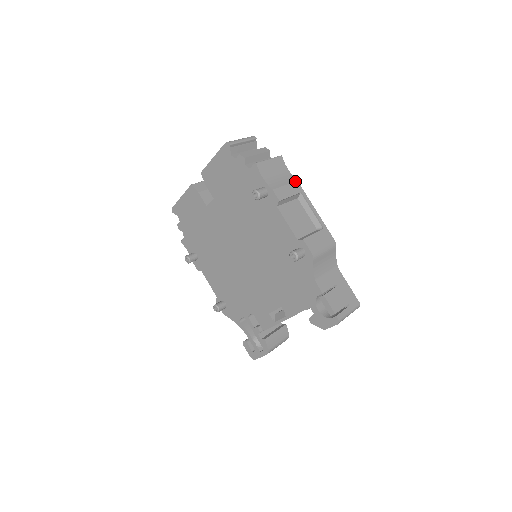
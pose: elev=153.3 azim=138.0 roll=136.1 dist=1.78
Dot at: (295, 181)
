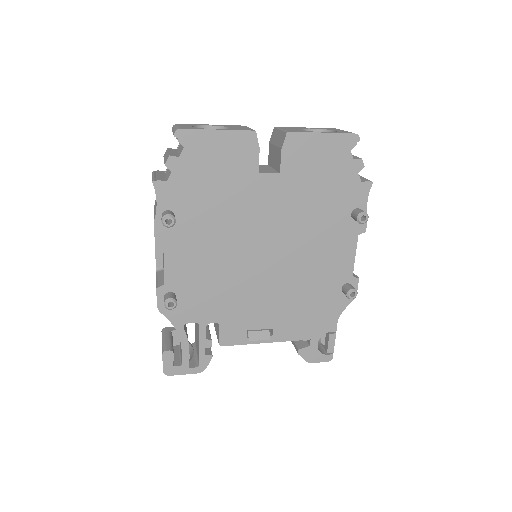
Dot at: occluded
